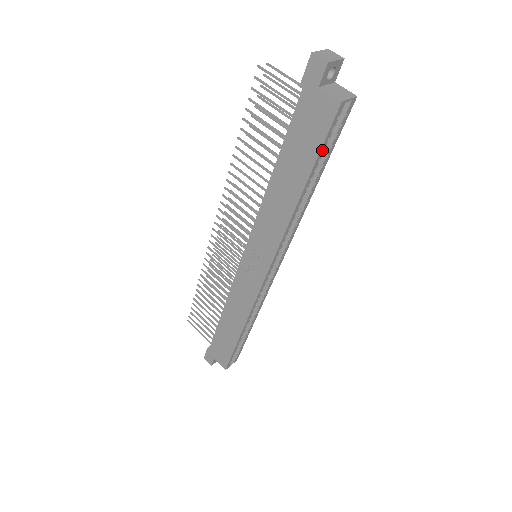
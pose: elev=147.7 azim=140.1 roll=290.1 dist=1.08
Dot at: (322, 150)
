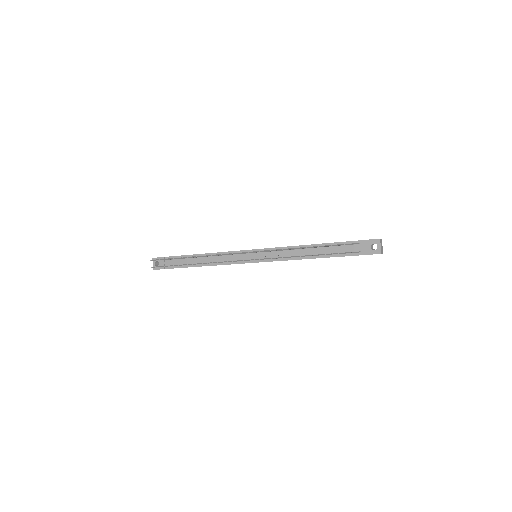
Dot at: occluded
